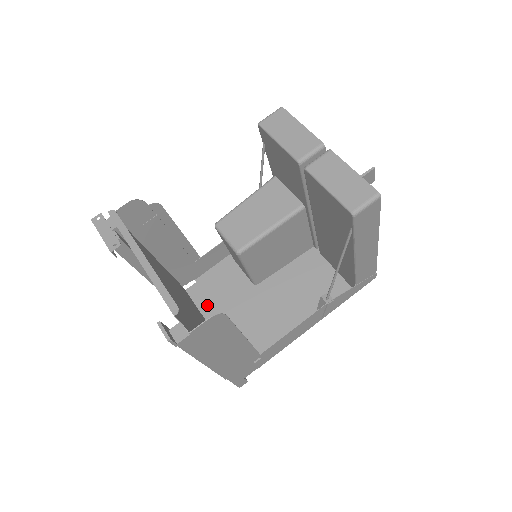
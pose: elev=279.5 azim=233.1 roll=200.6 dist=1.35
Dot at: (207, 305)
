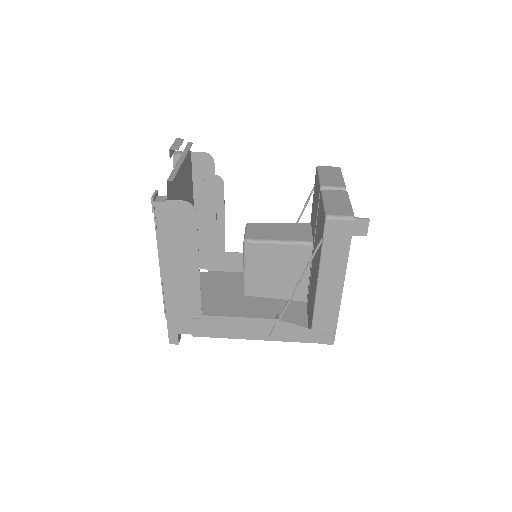
Dot at: (201, 286)
